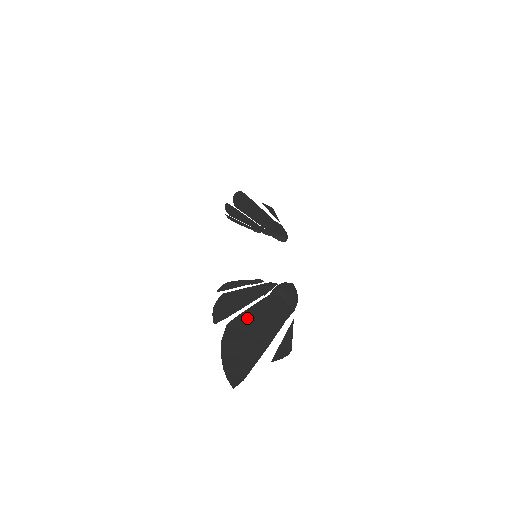
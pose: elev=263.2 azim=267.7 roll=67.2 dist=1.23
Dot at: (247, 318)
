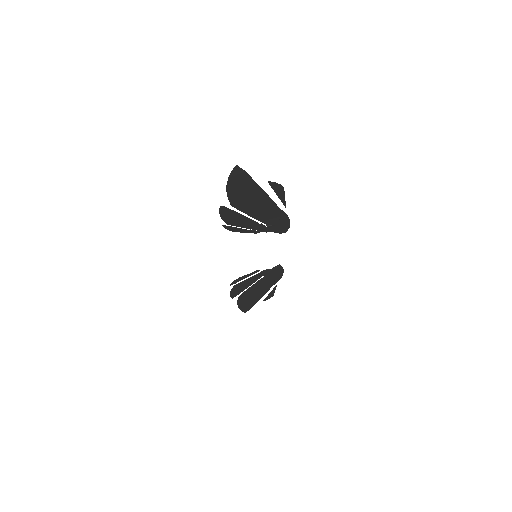
Dot at: (247, 208)
